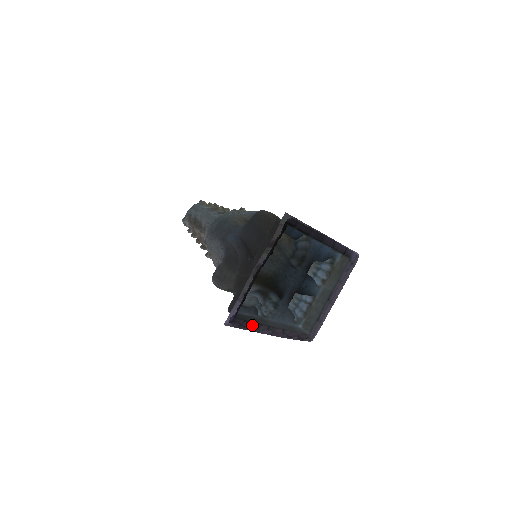
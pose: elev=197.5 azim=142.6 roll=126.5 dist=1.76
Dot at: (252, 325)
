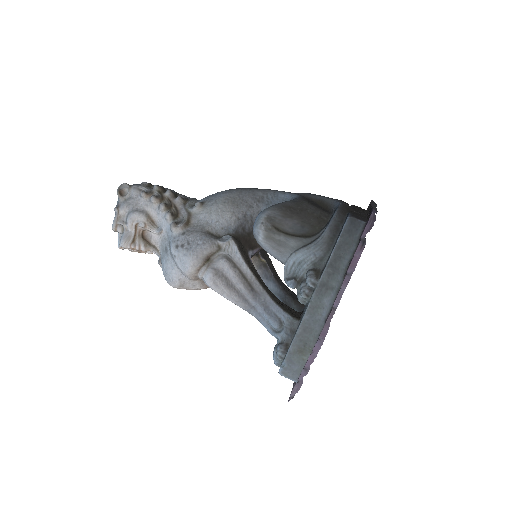
Dot at: (350, 261)
